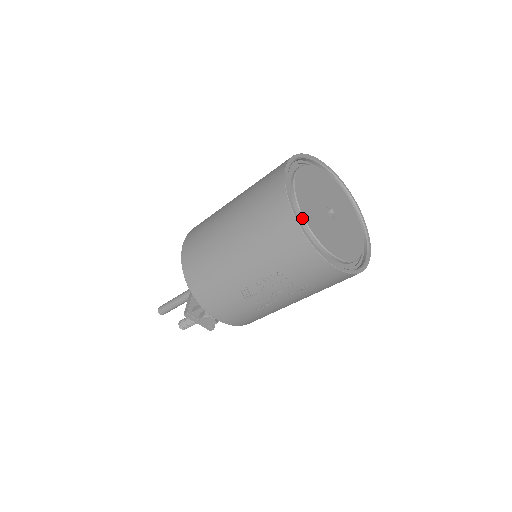
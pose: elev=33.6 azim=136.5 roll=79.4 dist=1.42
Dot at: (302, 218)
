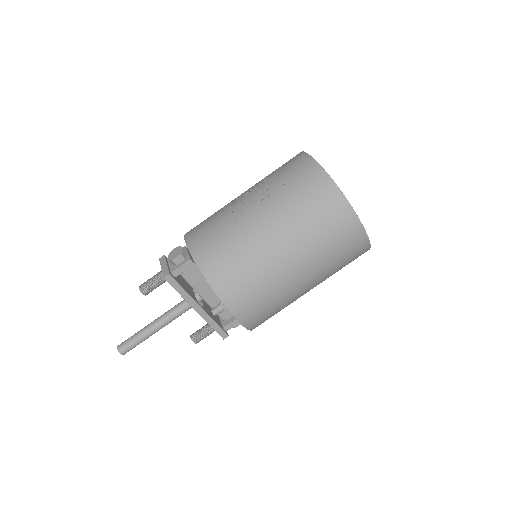
Dot at: occluded
